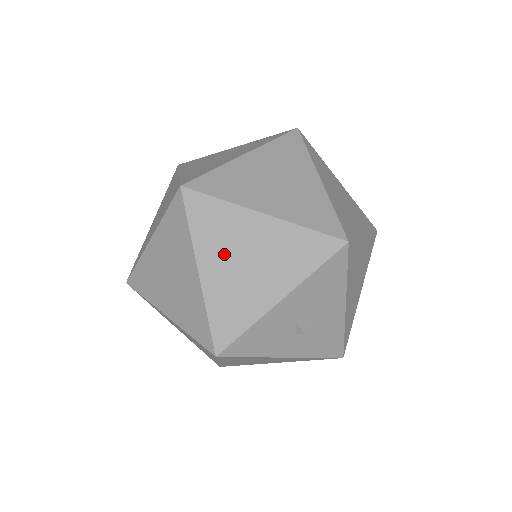
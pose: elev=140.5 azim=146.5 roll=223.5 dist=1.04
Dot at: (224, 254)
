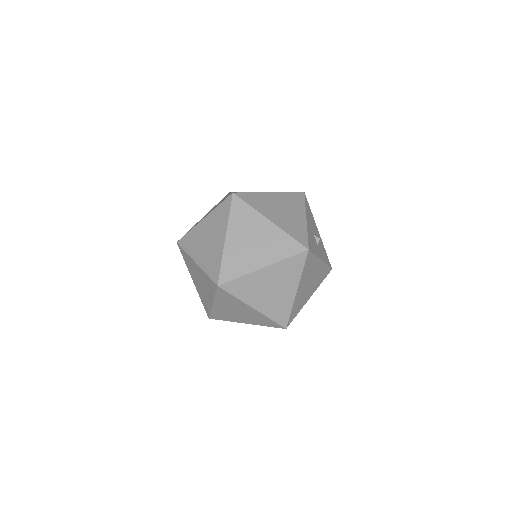
Dot at: (272, 211)
